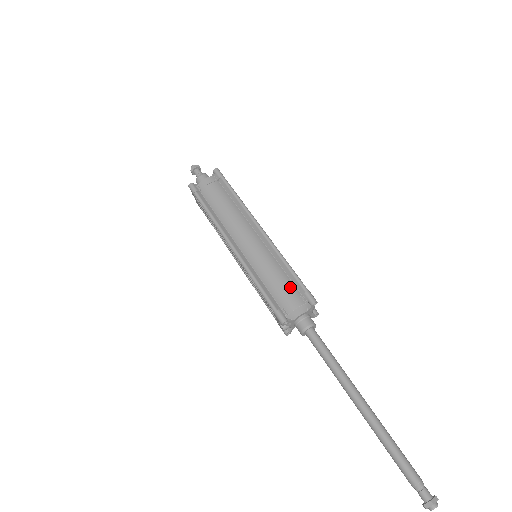
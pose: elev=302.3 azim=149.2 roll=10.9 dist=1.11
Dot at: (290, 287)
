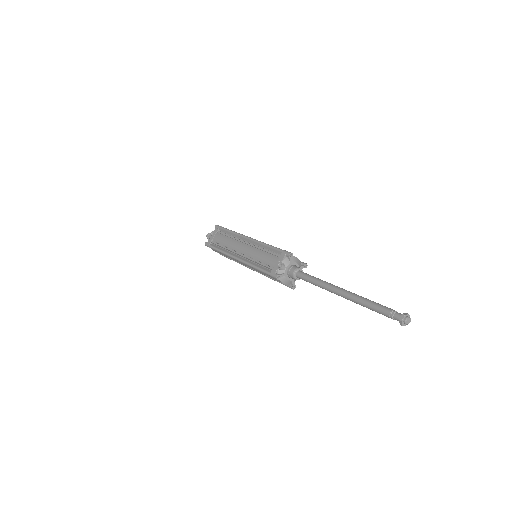
Dot at: occluded
